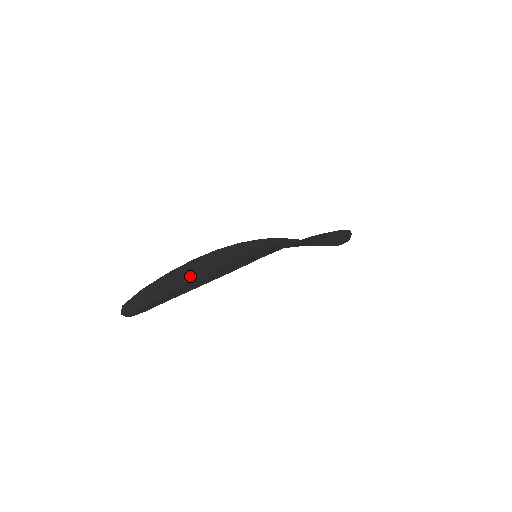
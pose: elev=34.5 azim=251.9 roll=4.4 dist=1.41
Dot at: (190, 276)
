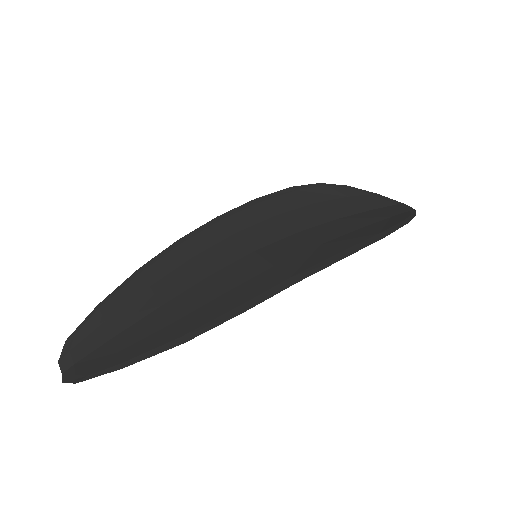
Dot at: (155, 296)
